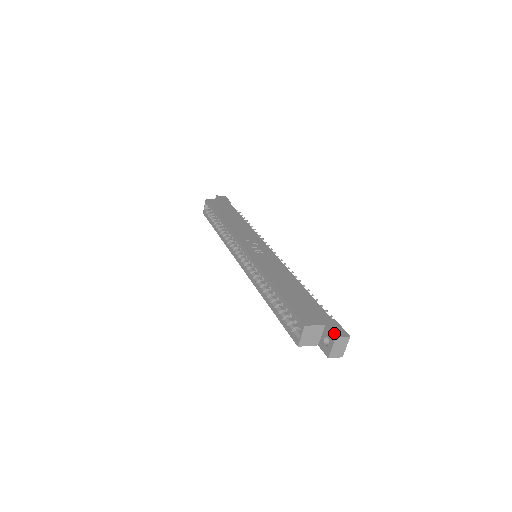
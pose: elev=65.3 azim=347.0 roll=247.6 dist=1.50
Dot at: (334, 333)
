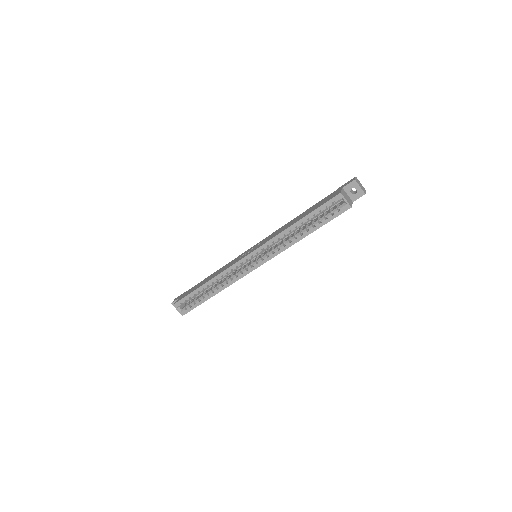
Dot at: (351, 182)
